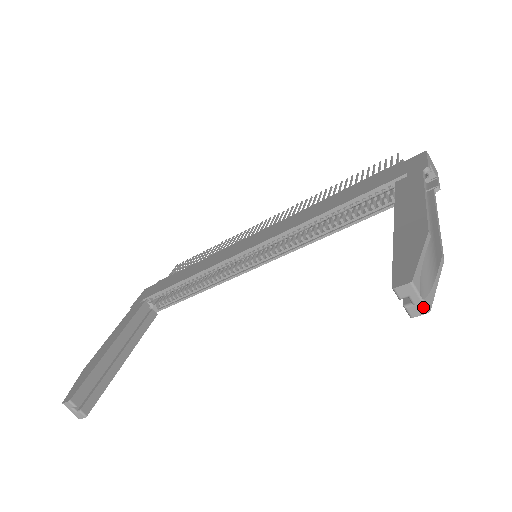
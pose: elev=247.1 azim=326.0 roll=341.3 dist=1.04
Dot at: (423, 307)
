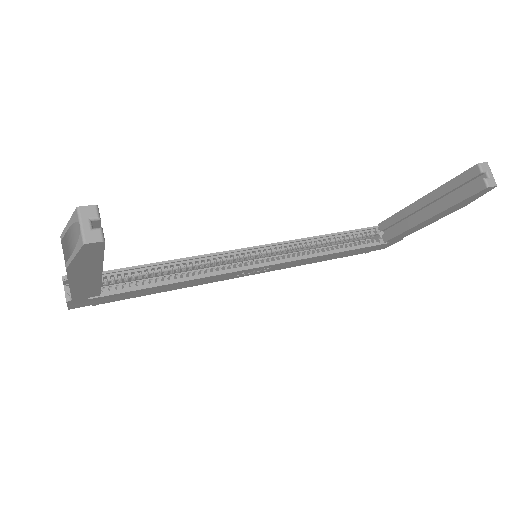
Dot at: (494, 181)
